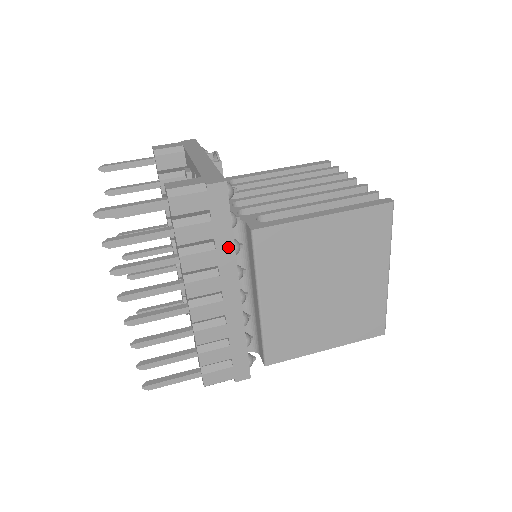
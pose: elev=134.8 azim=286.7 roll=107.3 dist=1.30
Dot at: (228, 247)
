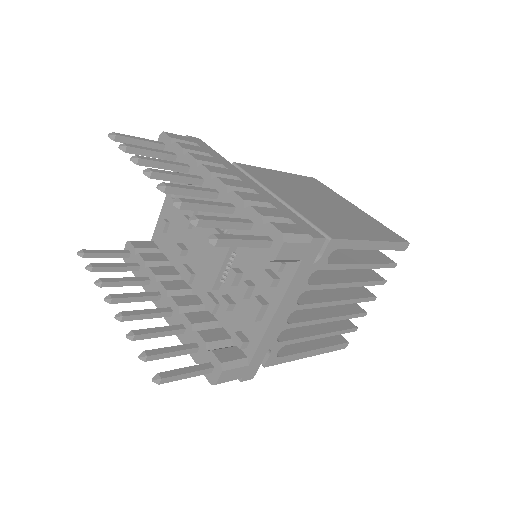
Dot at: (222, 159)
